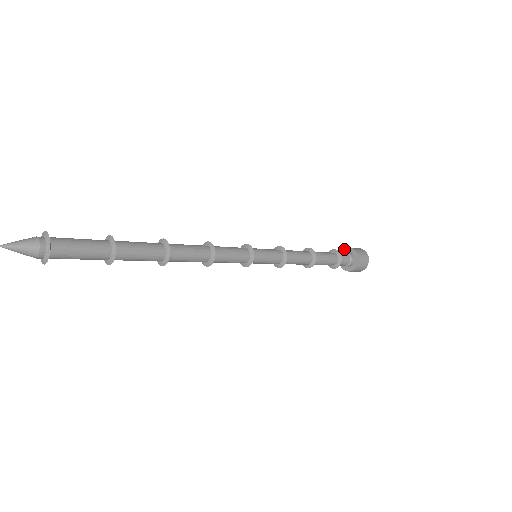
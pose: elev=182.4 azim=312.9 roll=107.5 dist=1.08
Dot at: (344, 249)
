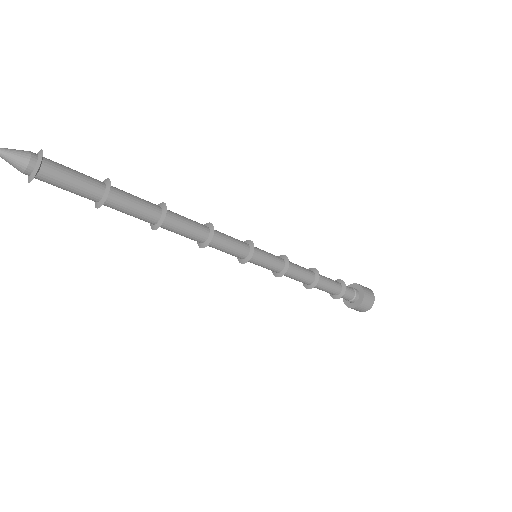
Dot at: occluded
